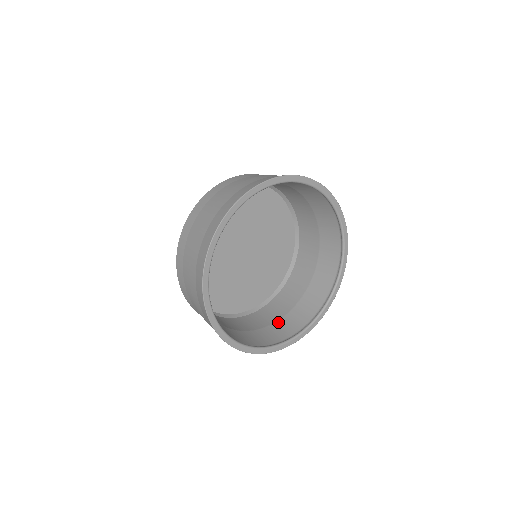
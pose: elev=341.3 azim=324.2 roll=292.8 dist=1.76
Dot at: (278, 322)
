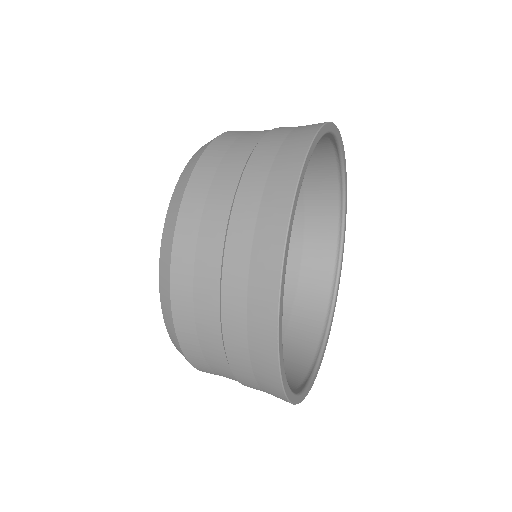
Dot at: (284, 341)
